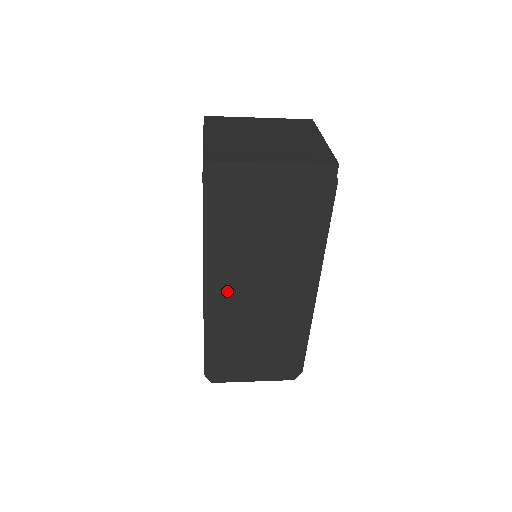
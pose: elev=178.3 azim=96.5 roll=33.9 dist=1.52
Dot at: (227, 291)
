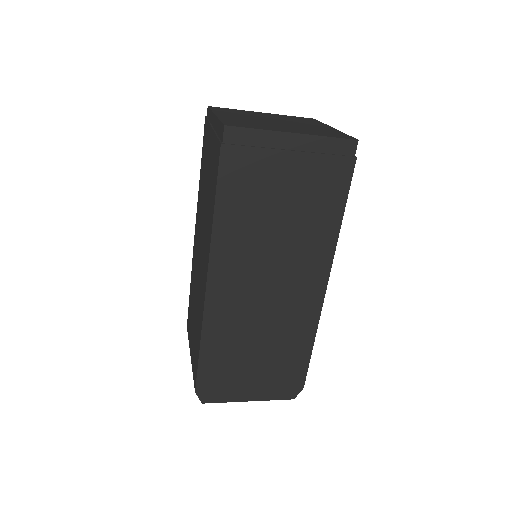
Dot at: (232, 283)
